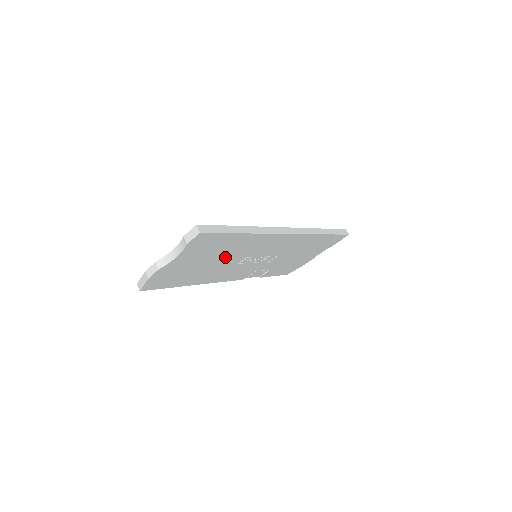
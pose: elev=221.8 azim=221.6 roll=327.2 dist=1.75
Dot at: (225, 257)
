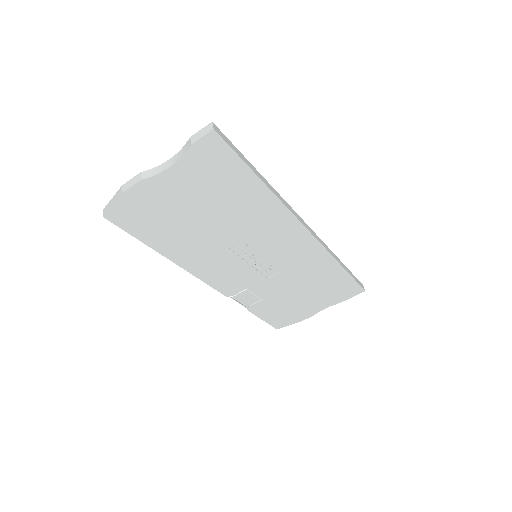
Dot at: (224, 221)
